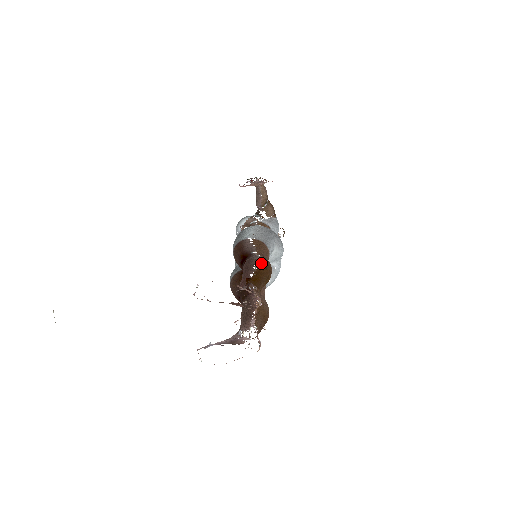
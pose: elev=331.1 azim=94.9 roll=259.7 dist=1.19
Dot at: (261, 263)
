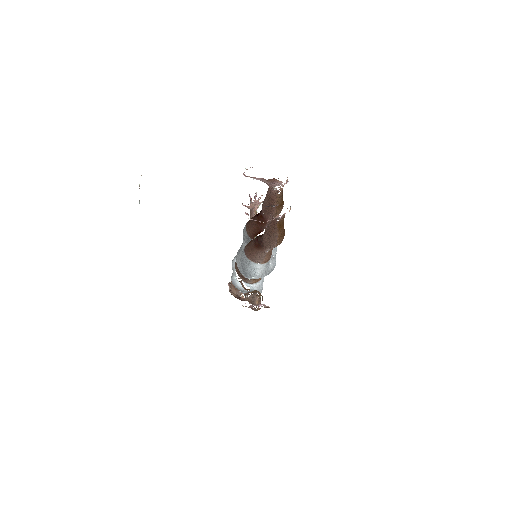
Dot at: occluded
